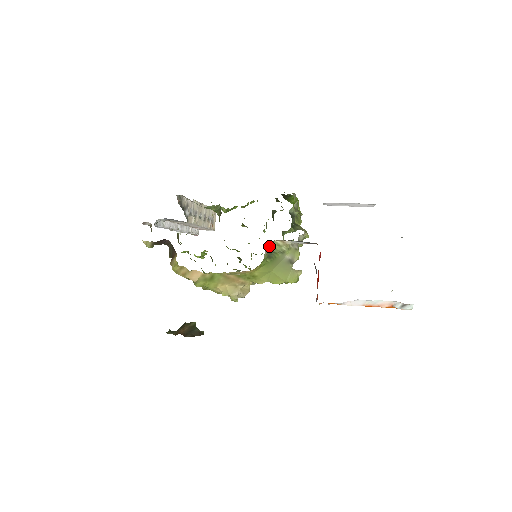
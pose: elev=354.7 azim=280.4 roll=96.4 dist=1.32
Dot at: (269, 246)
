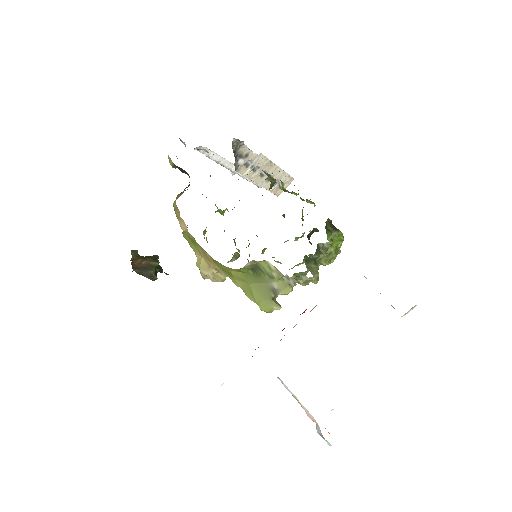
Dot at: (258, 261)
